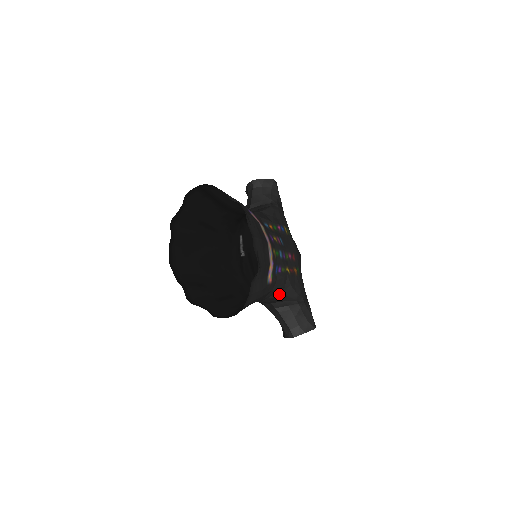
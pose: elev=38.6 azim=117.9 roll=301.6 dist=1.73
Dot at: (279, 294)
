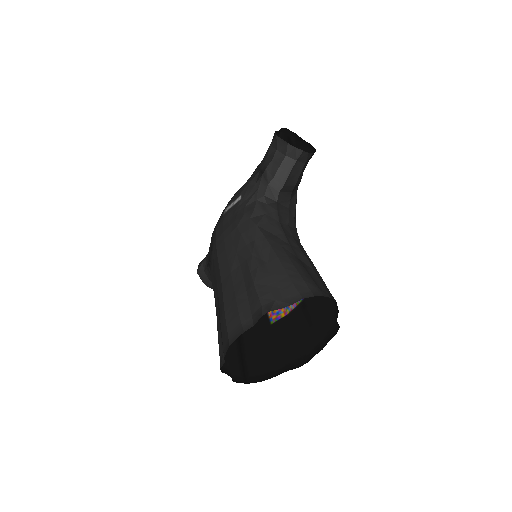
Dot at: occluded
